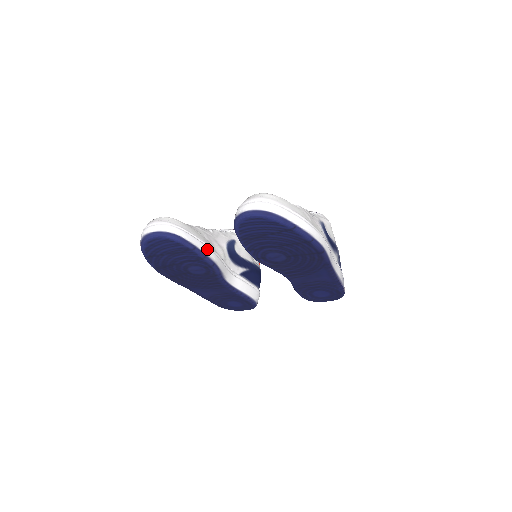
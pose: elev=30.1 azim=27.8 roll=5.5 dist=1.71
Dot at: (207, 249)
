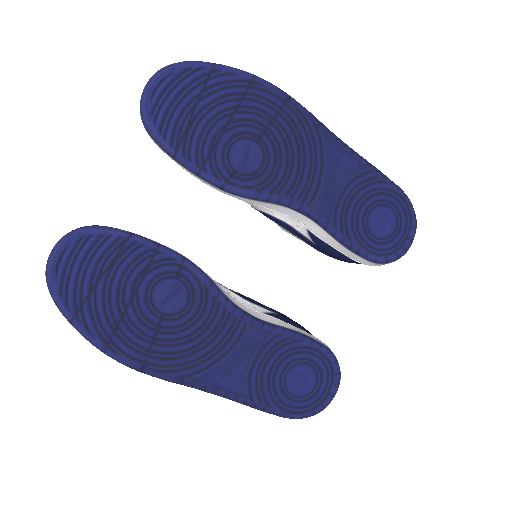
Dot at: occluded
